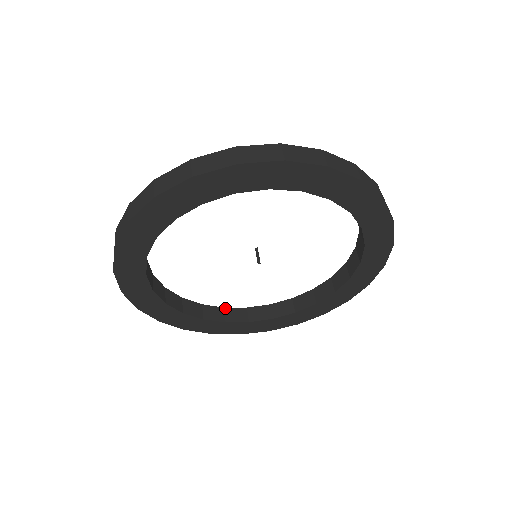
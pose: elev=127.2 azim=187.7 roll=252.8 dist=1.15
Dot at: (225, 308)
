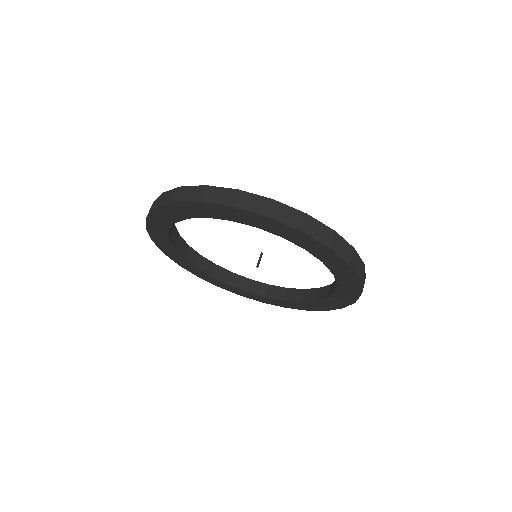
Dot at: (180, 236)
